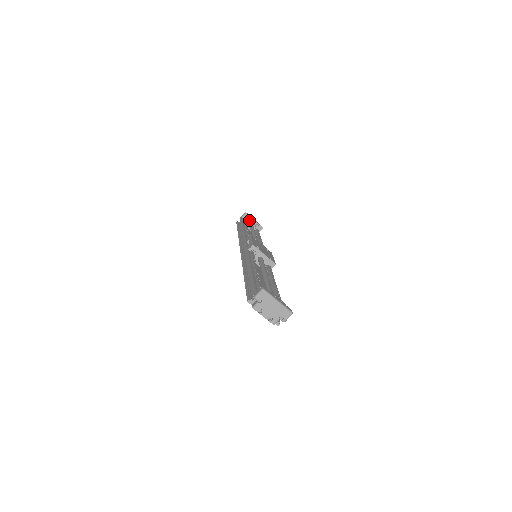
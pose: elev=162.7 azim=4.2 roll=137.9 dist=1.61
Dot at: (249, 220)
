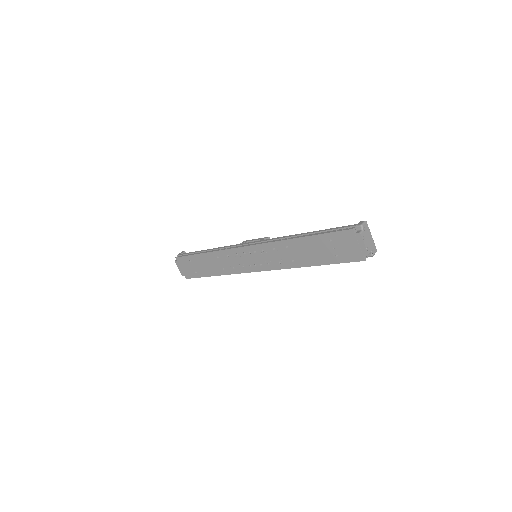
Dot at: occluded
